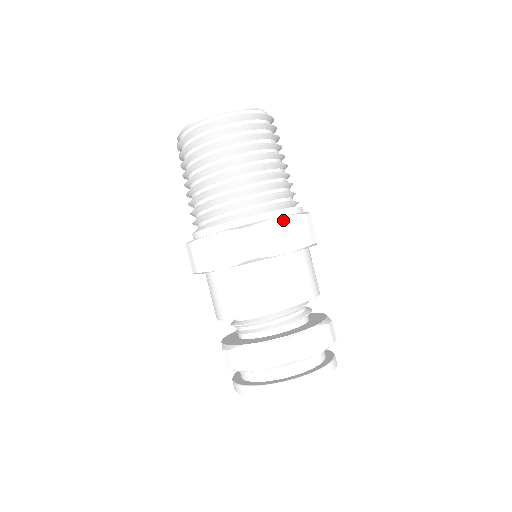
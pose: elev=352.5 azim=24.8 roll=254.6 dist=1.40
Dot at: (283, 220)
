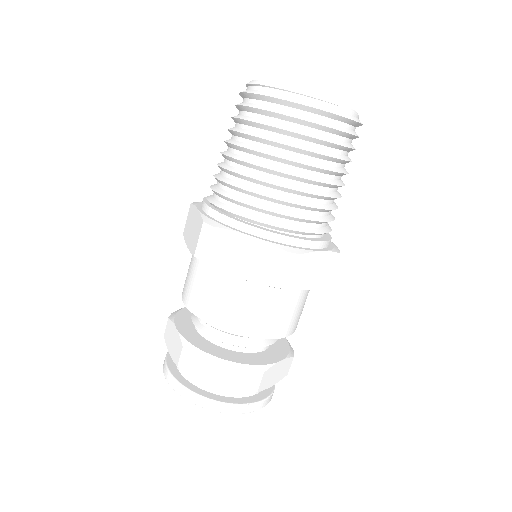
Dot at: (254, 242)
